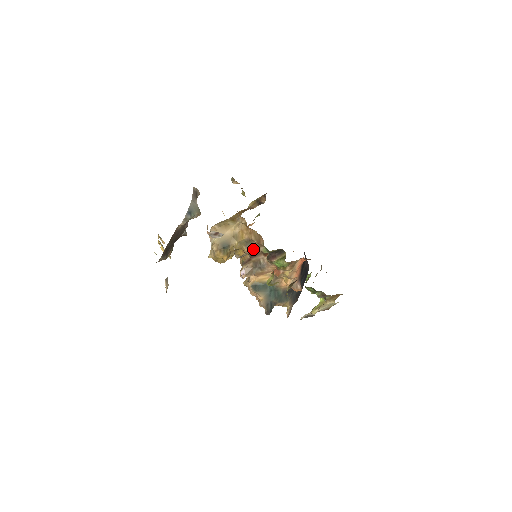
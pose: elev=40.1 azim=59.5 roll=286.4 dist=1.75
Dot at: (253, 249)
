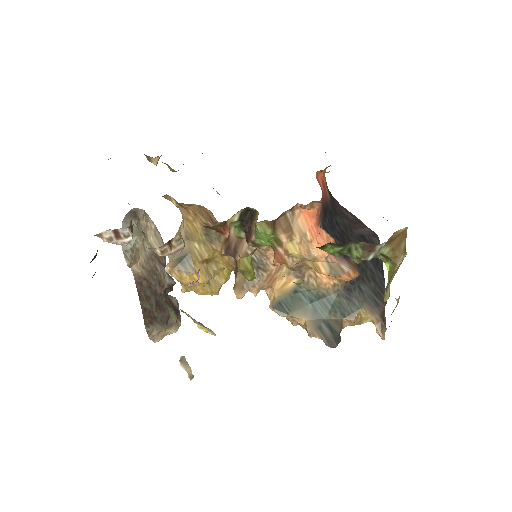
Dot at: (224, 241)
